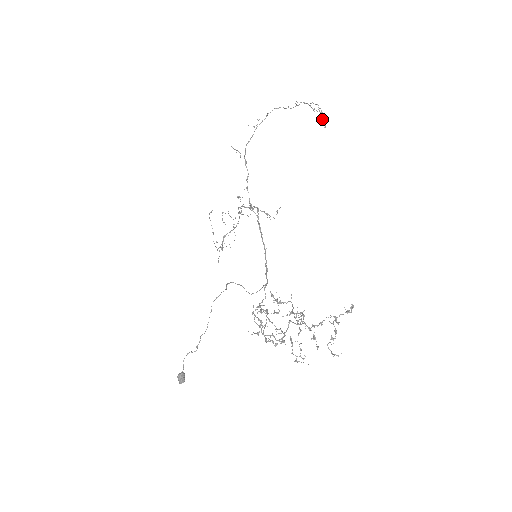
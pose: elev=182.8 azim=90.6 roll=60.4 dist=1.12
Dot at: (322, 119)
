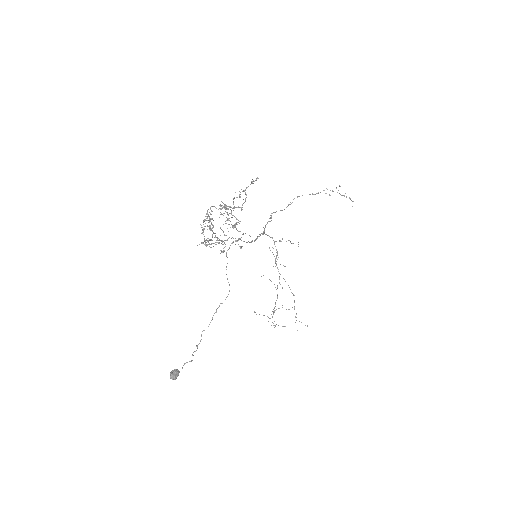
Dot at: occluded
